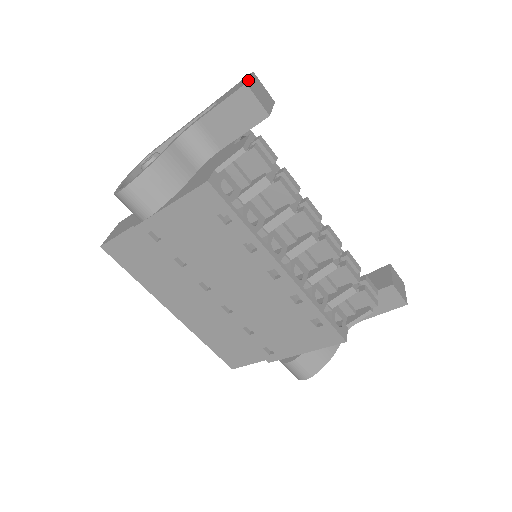
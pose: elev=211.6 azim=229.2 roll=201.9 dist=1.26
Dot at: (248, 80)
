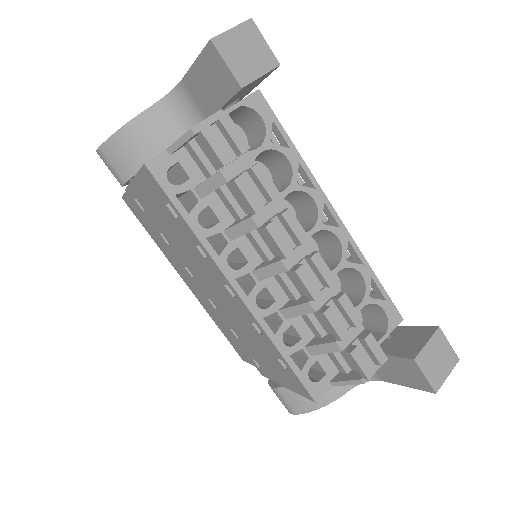
Dot at: (222, 33)
